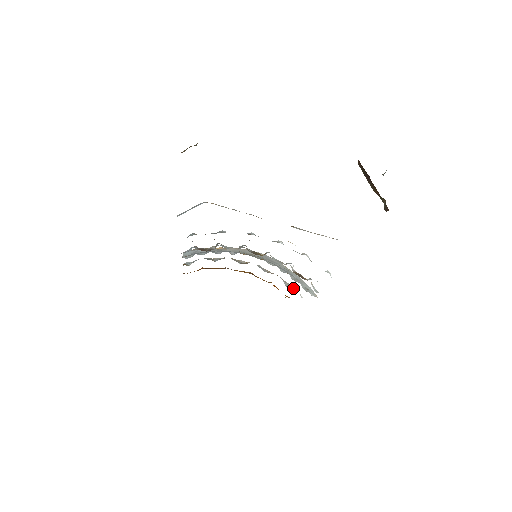
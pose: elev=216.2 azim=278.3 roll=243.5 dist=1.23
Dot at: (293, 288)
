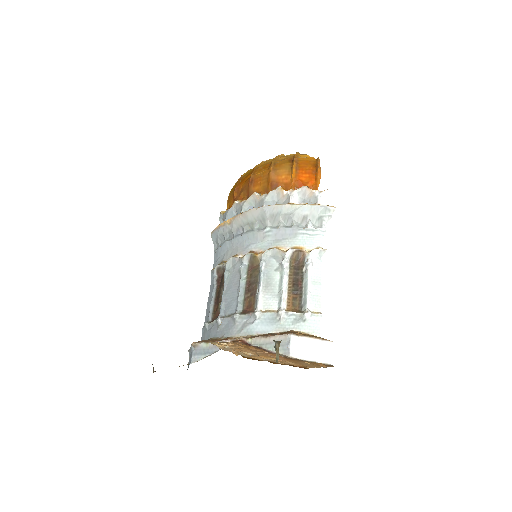
Dot at: (312, 194)
